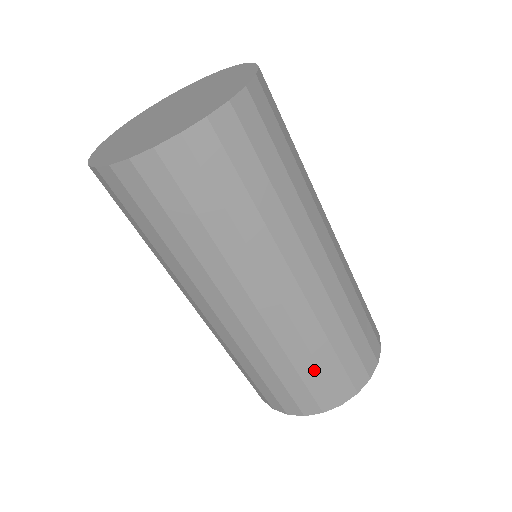
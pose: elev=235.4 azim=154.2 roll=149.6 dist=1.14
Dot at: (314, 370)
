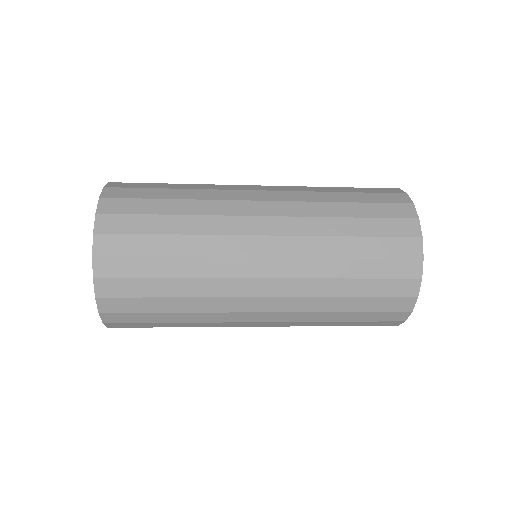
Dot at: (352, 314)
